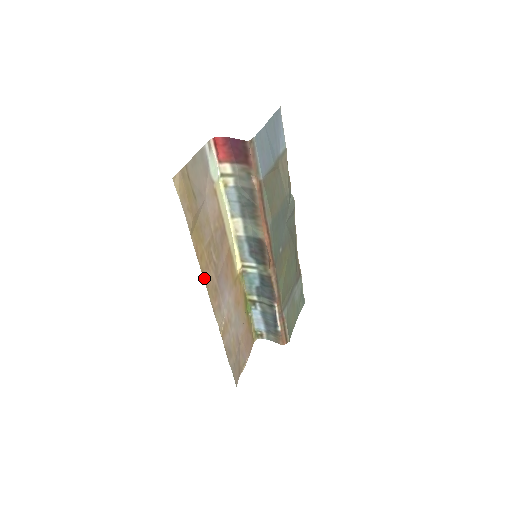
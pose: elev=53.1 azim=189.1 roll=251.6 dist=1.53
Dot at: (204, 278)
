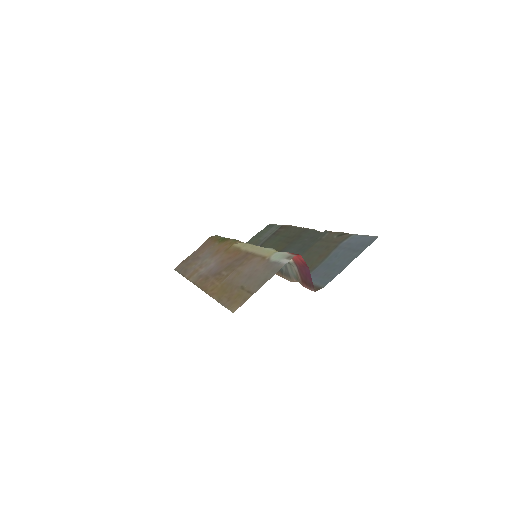
Dot at: (204, 289)
